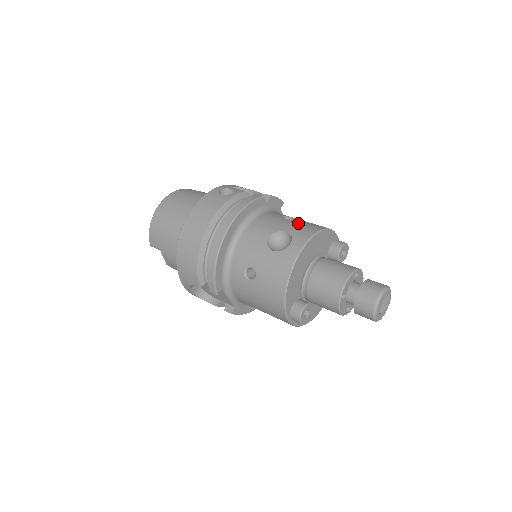
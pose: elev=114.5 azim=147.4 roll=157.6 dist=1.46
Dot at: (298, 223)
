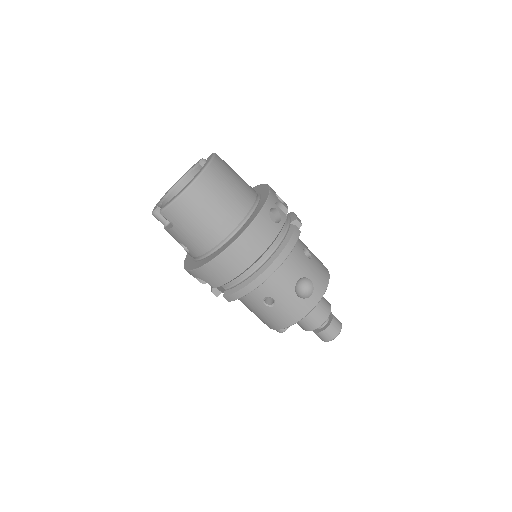
Dot at: (316, 268)
